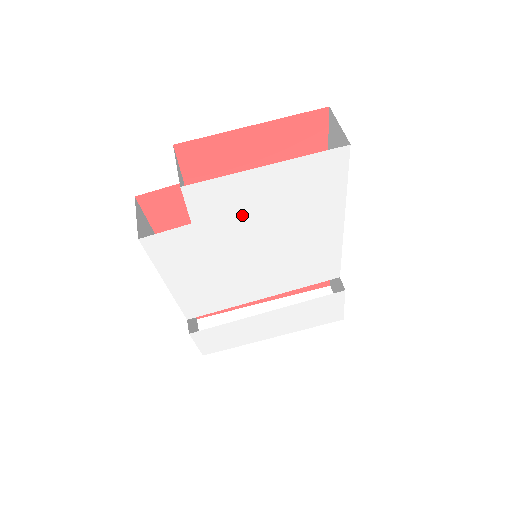
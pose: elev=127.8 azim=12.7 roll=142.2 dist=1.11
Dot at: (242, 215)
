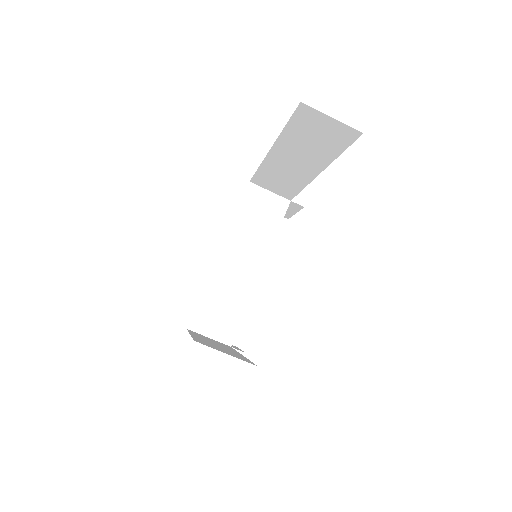
Dot at: occluded
